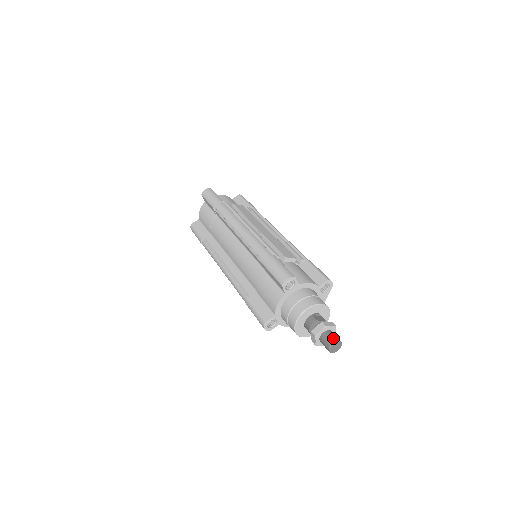
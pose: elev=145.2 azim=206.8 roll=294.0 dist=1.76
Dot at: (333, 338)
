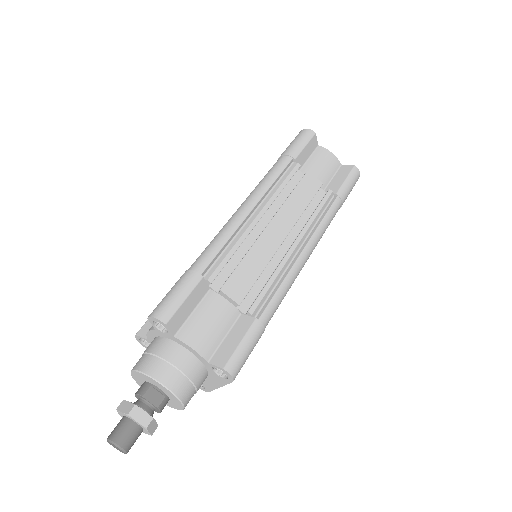
Dot at: (118, 435)
